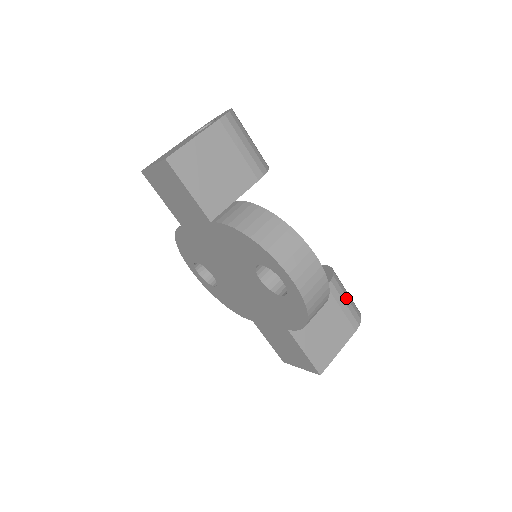
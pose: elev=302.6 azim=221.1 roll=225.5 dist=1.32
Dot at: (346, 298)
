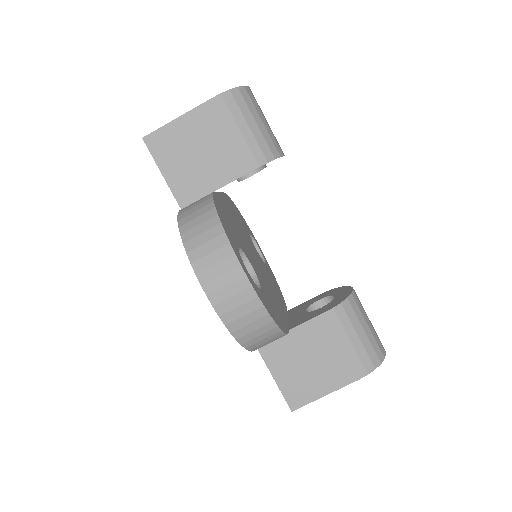
Dot at: (355, 335)
